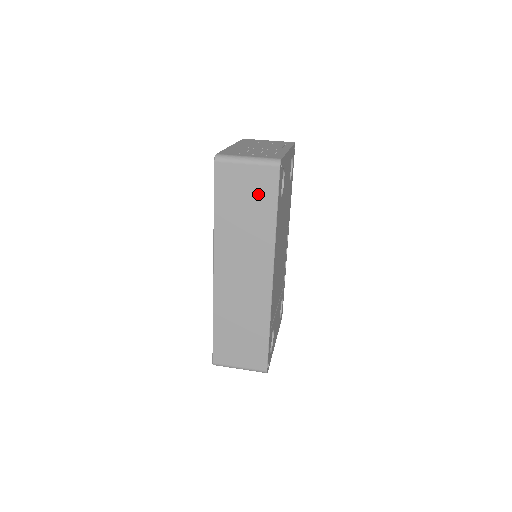
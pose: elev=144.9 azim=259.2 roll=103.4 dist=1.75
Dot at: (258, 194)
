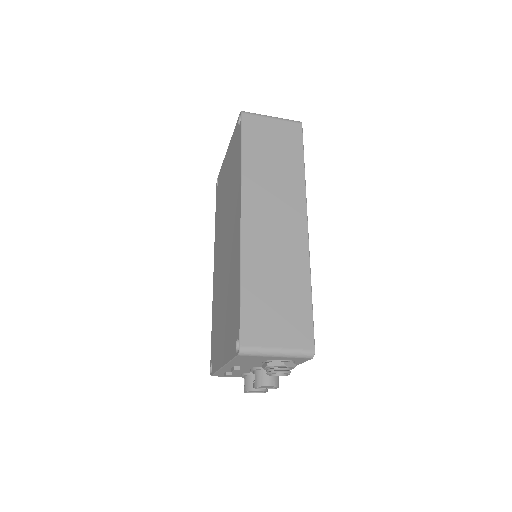
Dot at: (285, 143)
